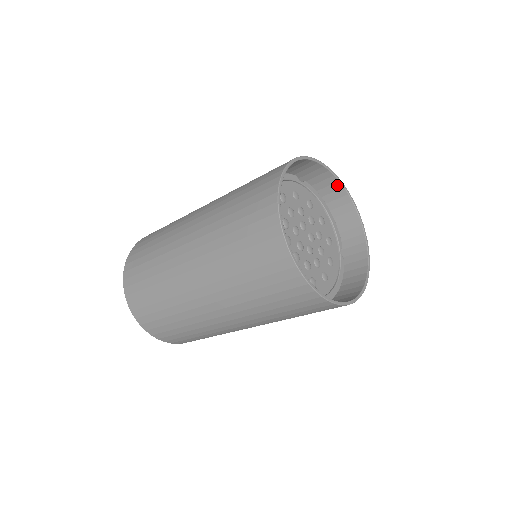
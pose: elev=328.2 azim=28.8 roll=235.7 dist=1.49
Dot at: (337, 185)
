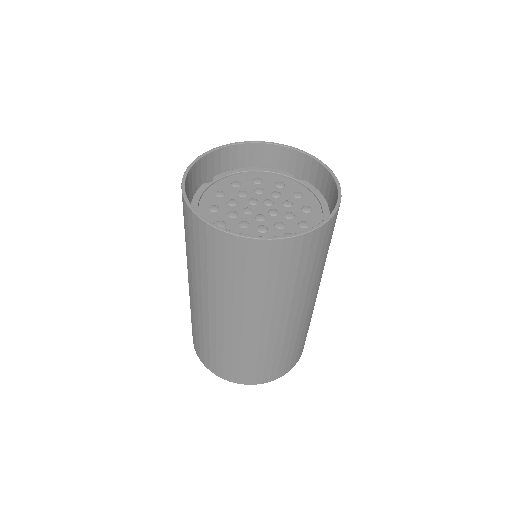
Dot at: (326, 173)
